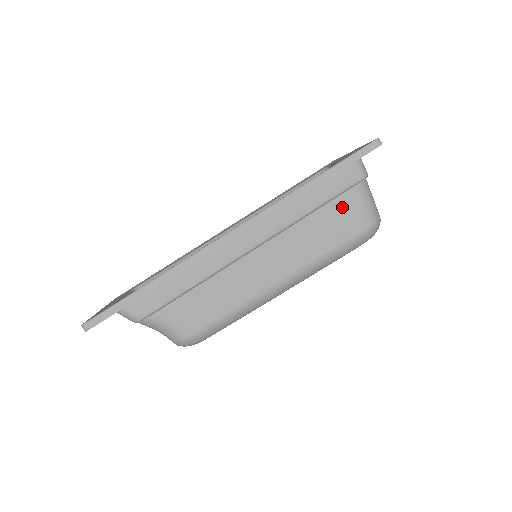
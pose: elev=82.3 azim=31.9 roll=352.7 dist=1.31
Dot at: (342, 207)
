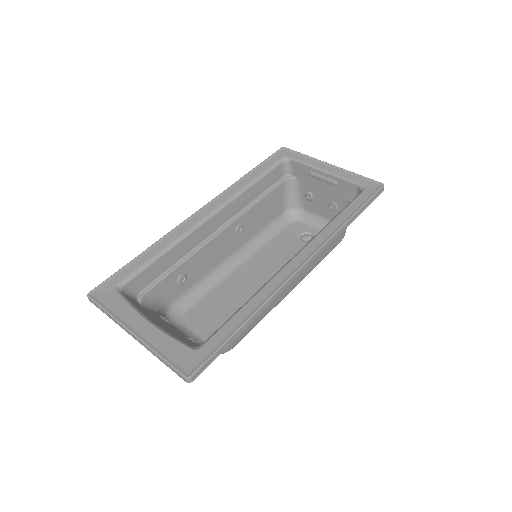
Dot at: occluded
